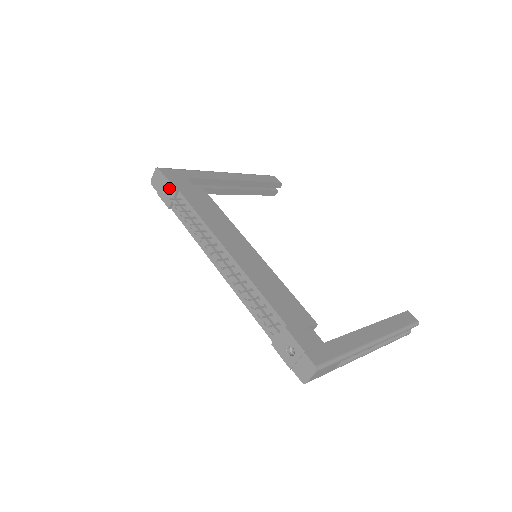
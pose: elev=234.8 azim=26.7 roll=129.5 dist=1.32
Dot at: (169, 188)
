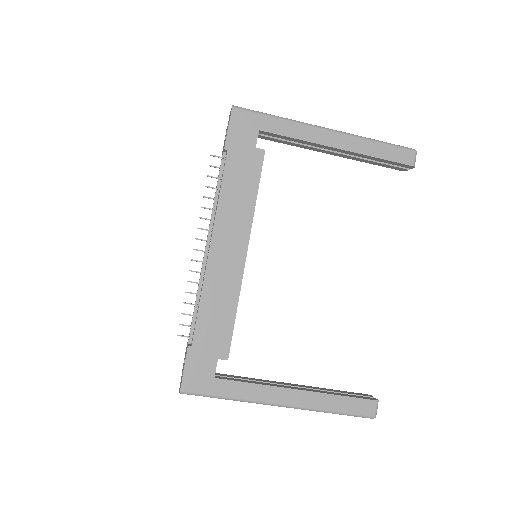
Dot at: (225, 139)
